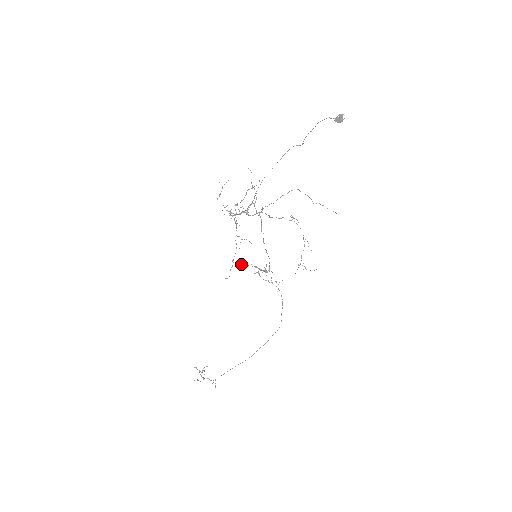
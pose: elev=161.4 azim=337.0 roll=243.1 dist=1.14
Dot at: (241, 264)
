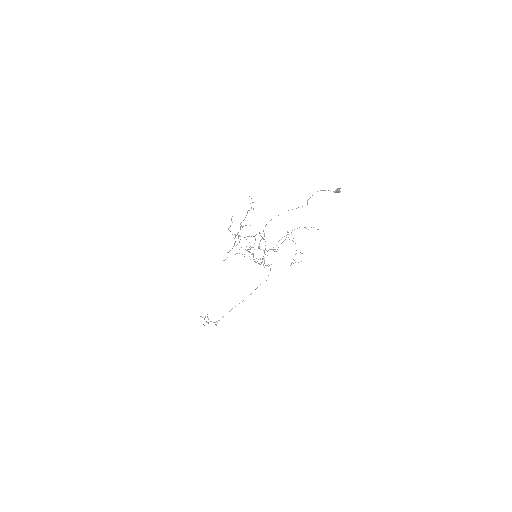
Dot at: (239, 253)
